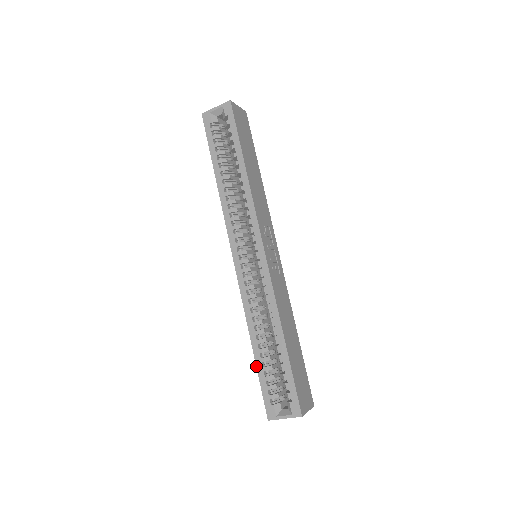
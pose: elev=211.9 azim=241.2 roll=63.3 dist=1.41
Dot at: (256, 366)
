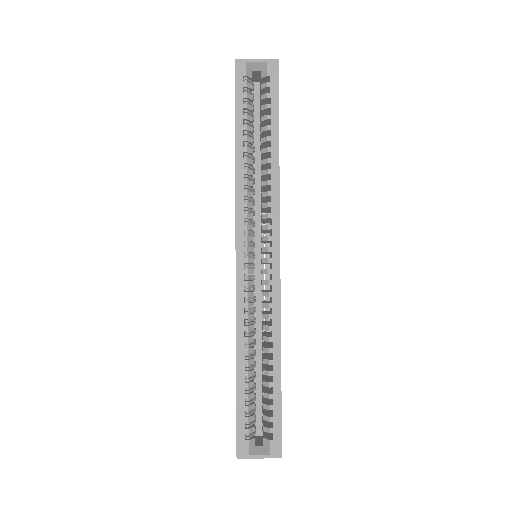
Dot at: (236, 391)
